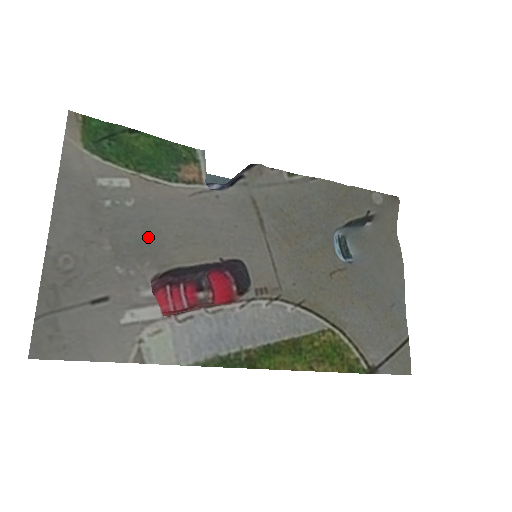
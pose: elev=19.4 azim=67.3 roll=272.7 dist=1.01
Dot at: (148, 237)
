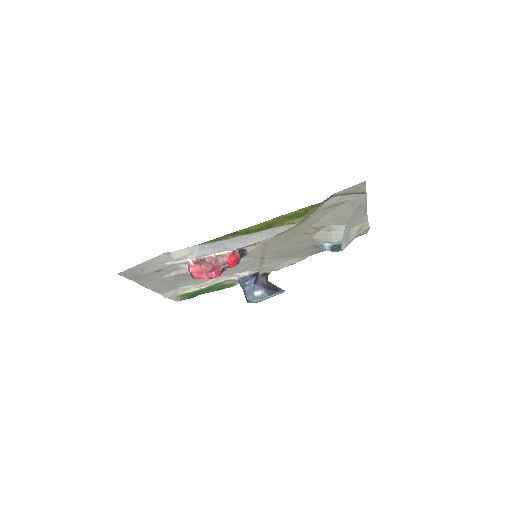
Dot at: occluded
